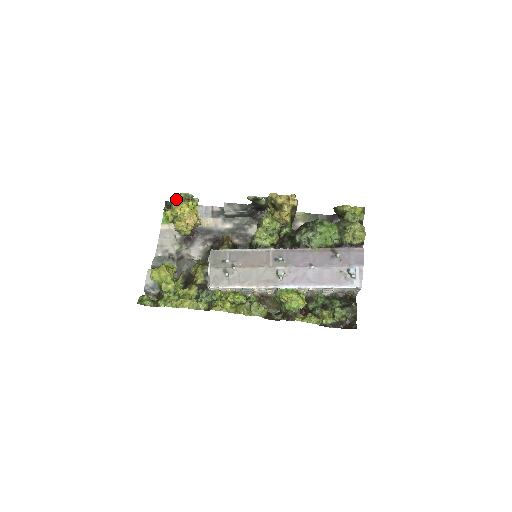
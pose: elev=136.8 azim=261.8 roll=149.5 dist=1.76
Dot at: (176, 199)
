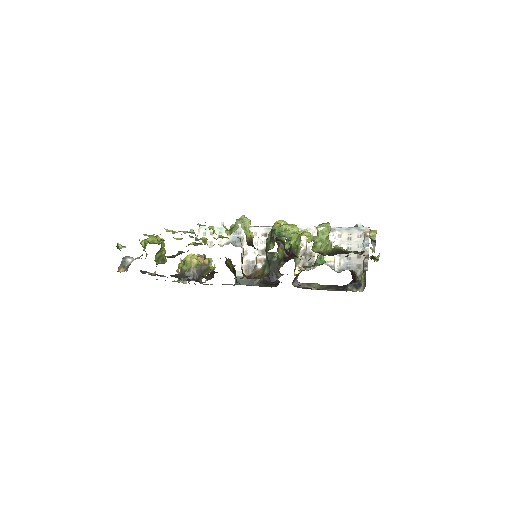
Dot at: occluded
